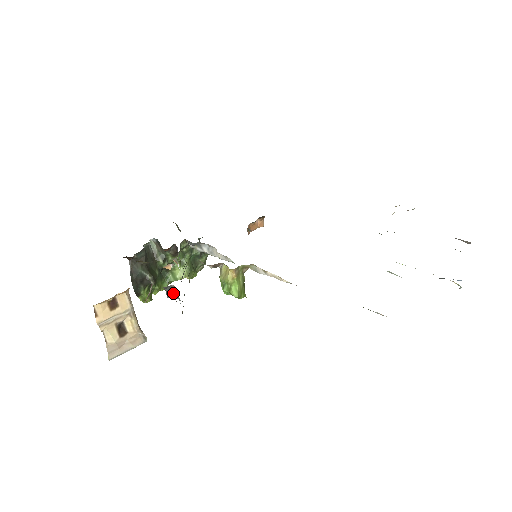
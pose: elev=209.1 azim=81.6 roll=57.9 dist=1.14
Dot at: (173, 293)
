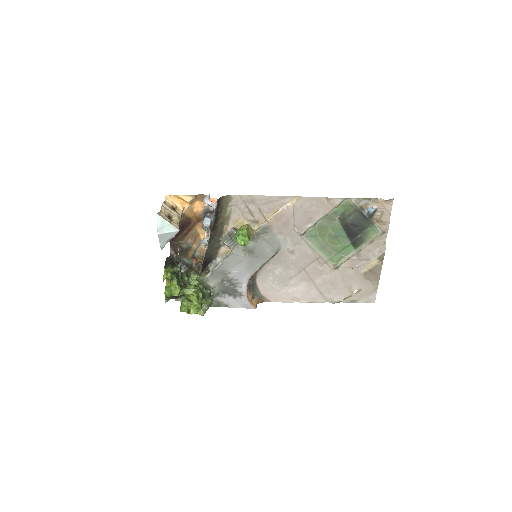
Dot at: (211, 212)
